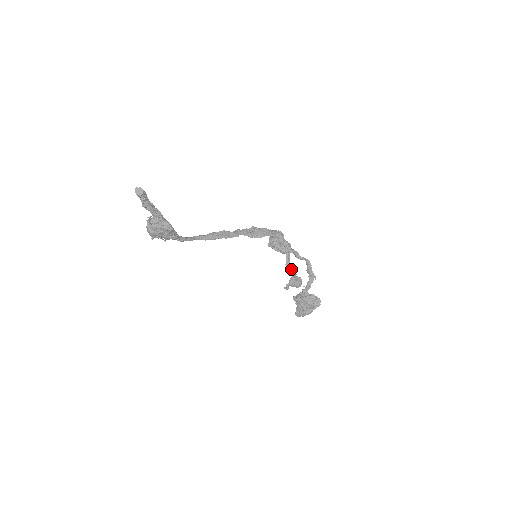
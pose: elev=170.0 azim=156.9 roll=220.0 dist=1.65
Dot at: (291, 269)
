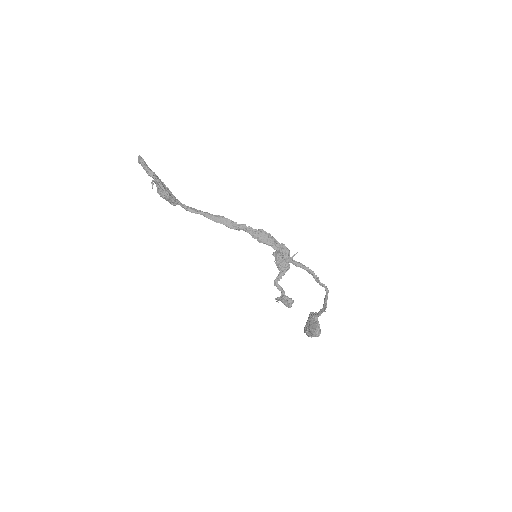
Dot at: (277, 287)
